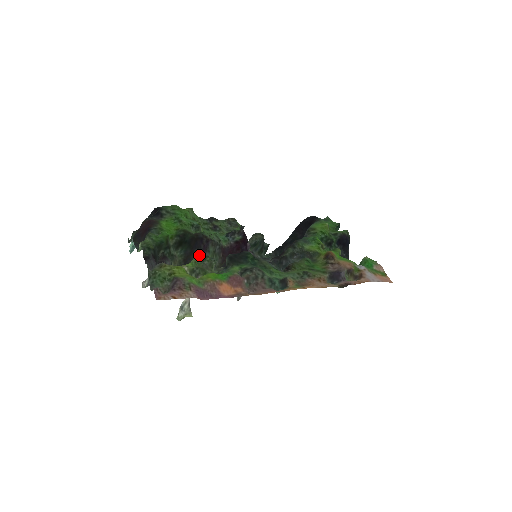
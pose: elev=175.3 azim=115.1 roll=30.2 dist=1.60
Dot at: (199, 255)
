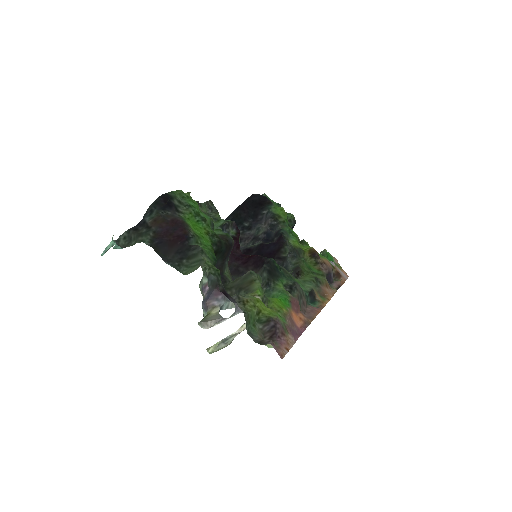
Dot at: (256, 275)
